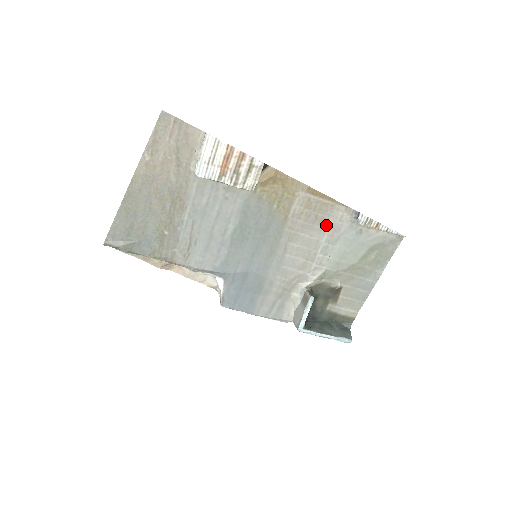
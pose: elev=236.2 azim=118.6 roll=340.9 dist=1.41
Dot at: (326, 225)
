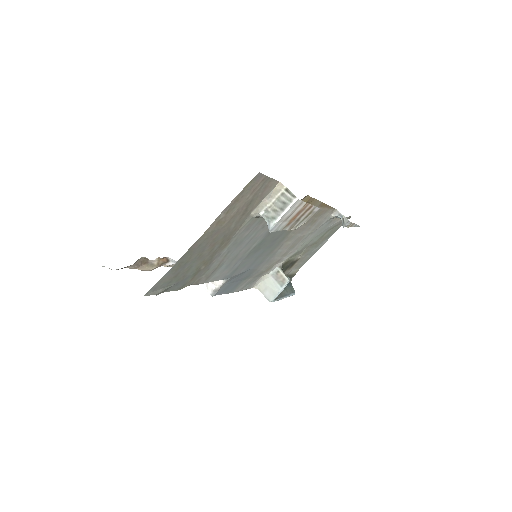
Dot at: (315, 224)
